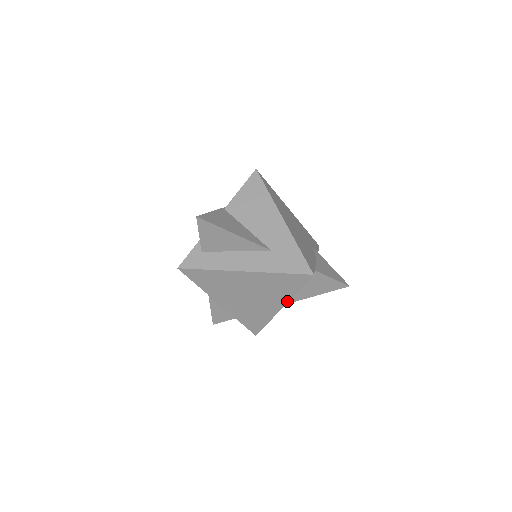
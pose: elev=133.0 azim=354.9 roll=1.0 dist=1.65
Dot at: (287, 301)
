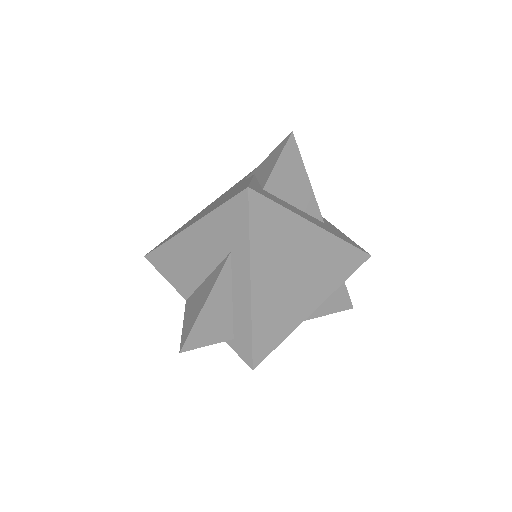
Dot at: (327, 296)
